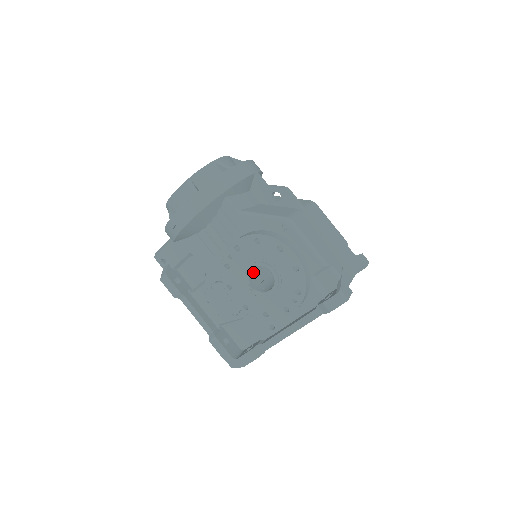
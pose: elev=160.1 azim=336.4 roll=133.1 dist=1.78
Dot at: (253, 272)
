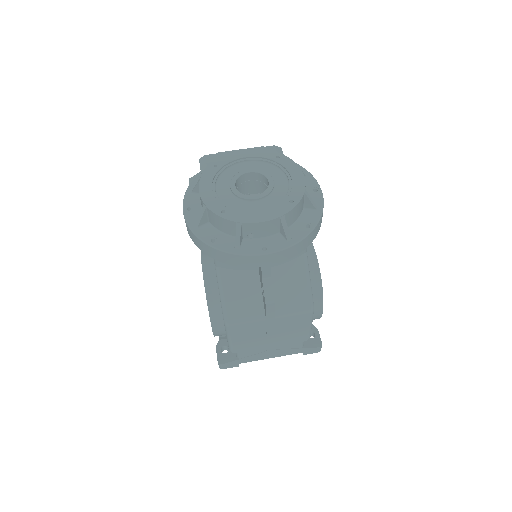
Dot at: occluded
